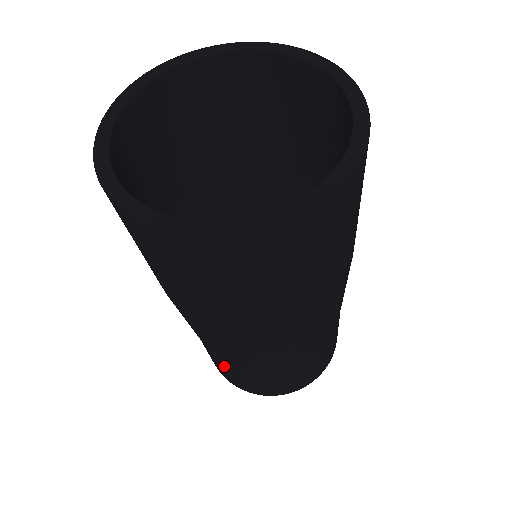
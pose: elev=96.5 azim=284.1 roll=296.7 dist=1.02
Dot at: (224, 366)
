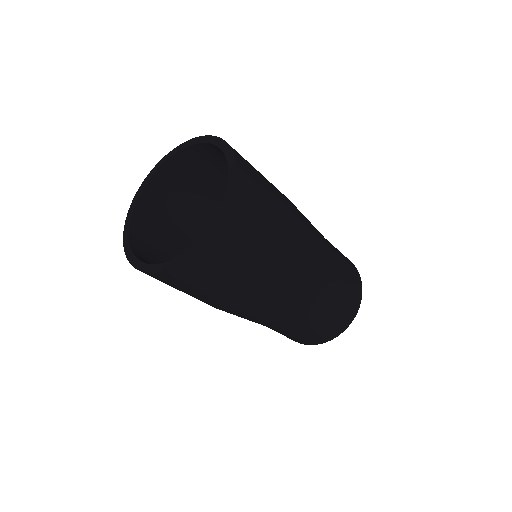
Dot at: (303, 330)
